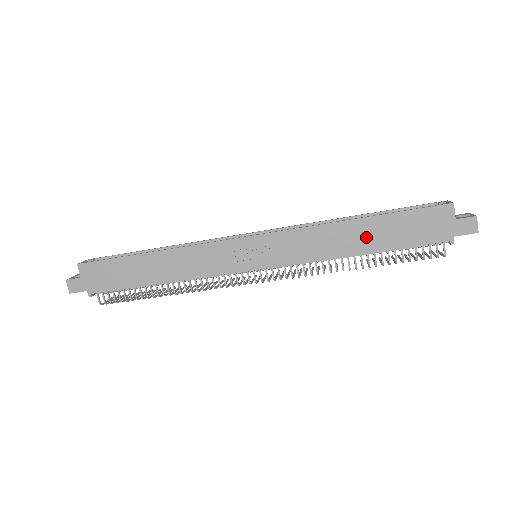
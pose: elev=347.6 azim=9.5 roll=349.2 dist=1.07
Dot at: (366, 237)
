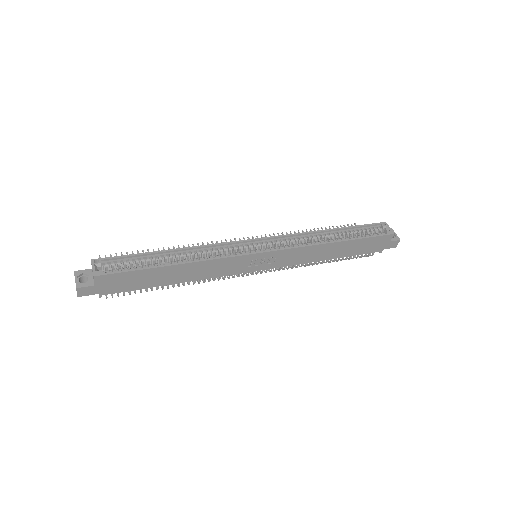
Dot at: (339, 251)
